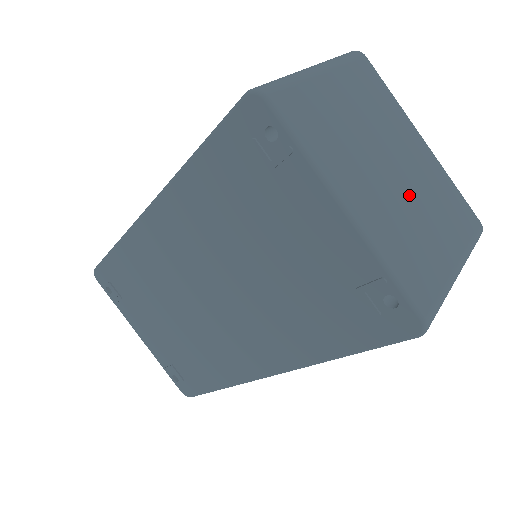
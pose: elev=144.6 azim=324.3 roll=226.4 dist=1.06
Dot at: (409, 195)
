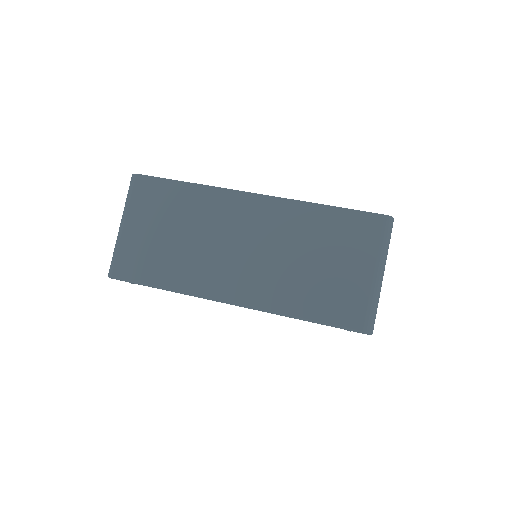
Dot at: occluded
